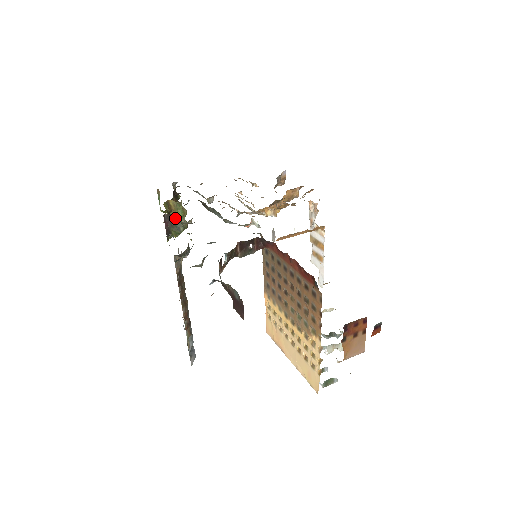
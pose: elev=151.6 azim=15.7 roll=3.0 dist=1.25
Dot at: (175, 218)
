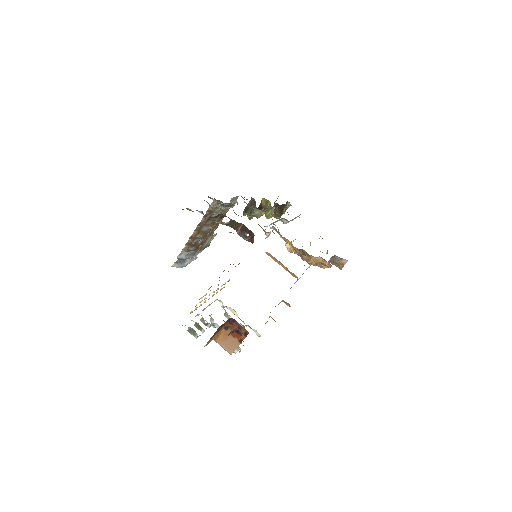
Dot at: (255, 205)
